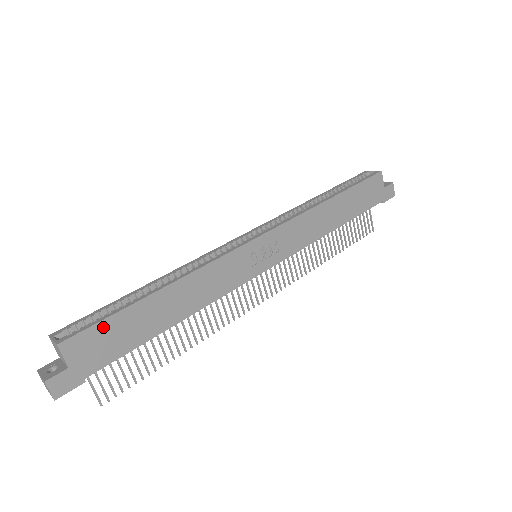
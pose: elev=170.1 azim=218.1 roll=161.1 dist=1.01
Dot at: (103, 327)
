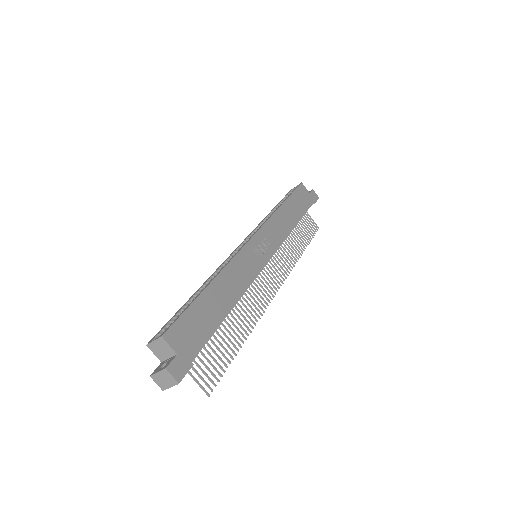
Dot at: (186, 318)
